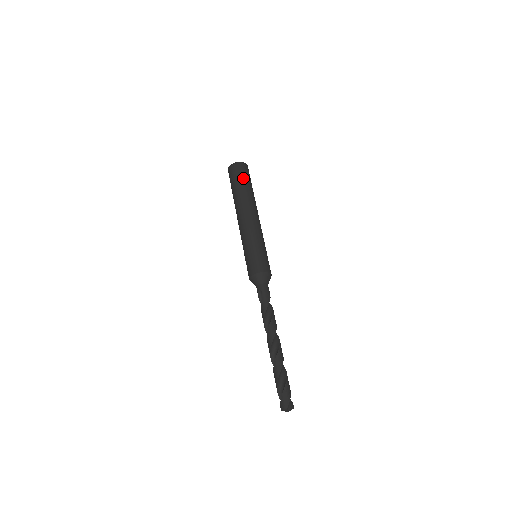
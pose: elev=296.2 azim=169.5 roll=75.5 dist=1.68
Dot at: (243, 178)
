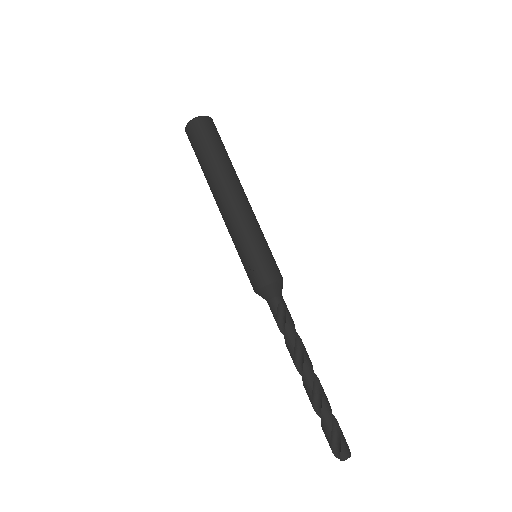
Dot at: (222, 142)
